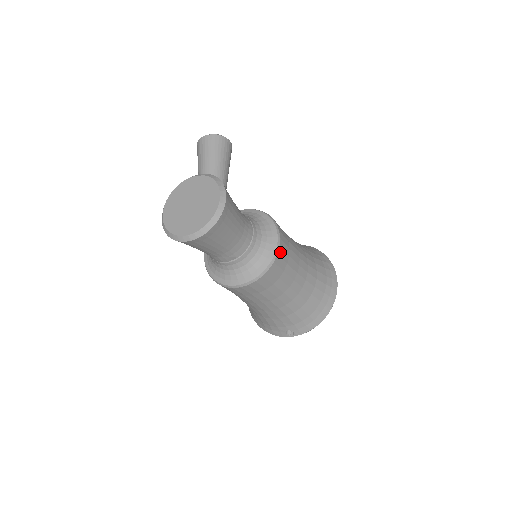
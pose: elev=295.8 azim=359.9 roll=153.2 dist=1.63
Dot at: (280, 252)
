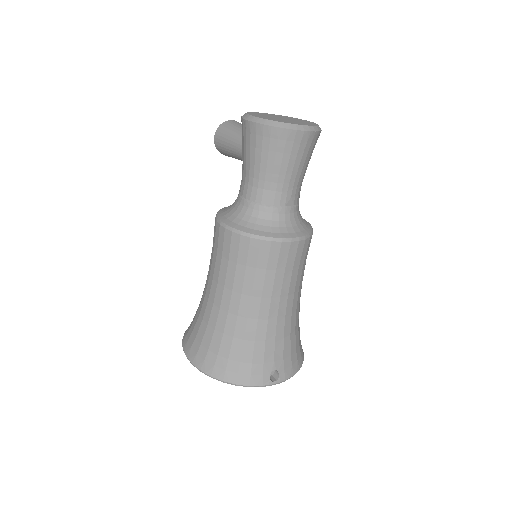
Dot at: occluded
